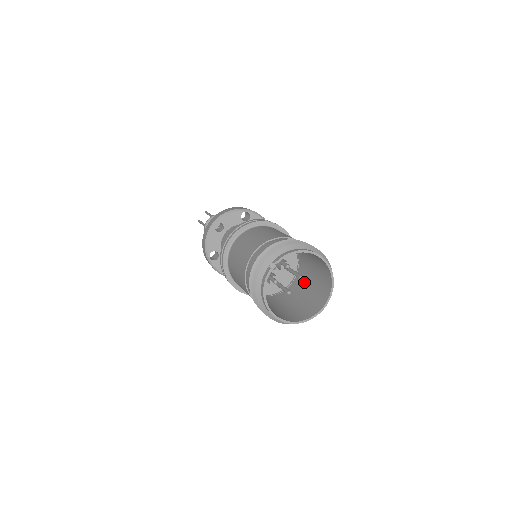
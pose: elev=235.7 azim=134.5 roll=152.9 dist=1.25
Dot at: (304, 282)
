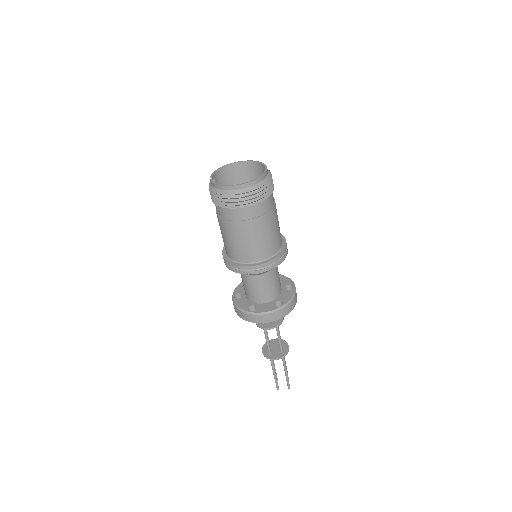
Dot at: occluded
